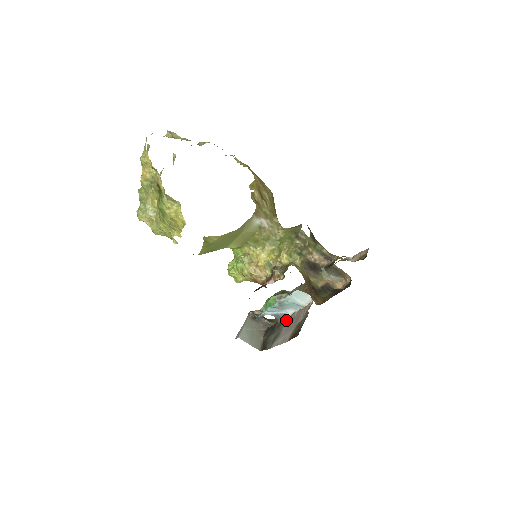
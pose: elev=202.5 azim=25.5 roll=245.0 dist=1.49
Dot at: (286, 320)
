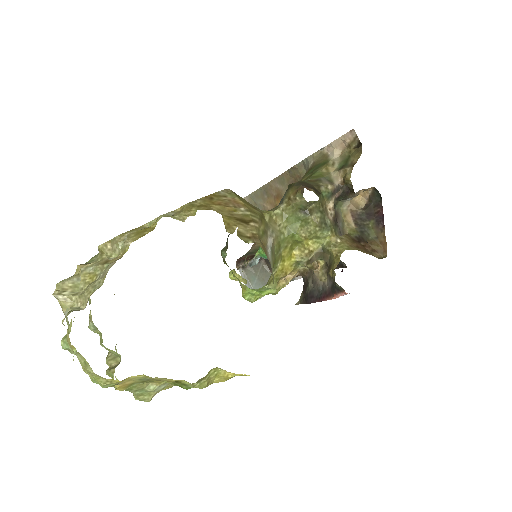
Dot at: occluded
